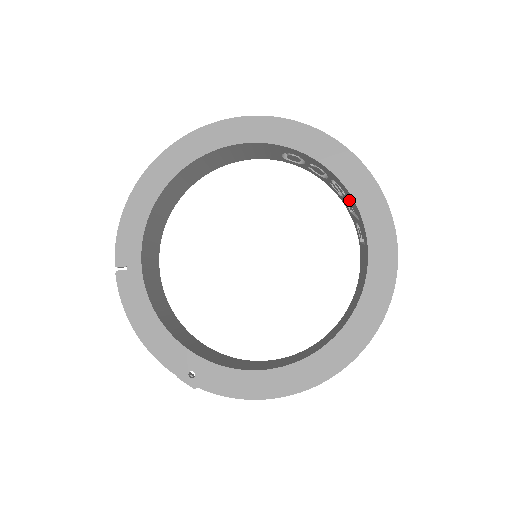
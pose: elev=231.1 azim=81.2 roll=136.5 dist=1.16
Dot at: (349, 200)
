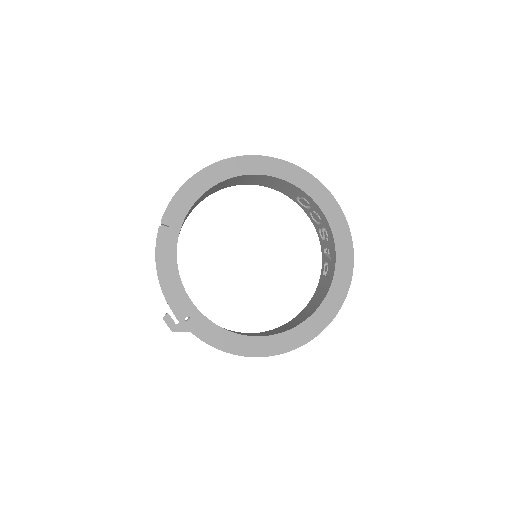
Dot at: (328, 245)
